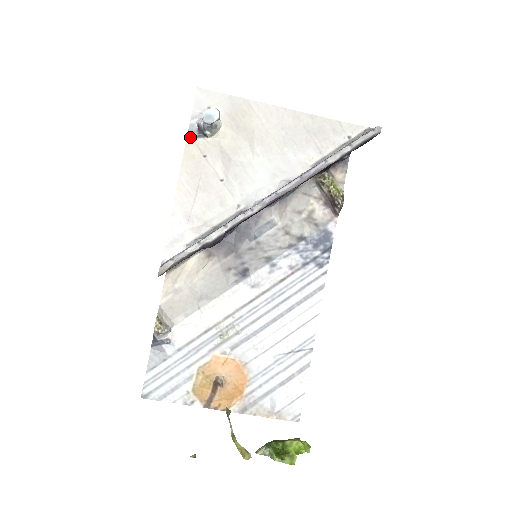
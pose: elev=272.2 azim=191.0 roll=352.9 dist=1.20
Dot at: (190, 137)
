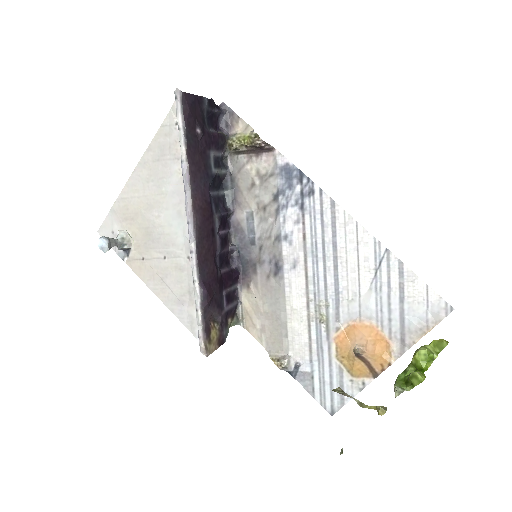
Dot at: (126, 261)
